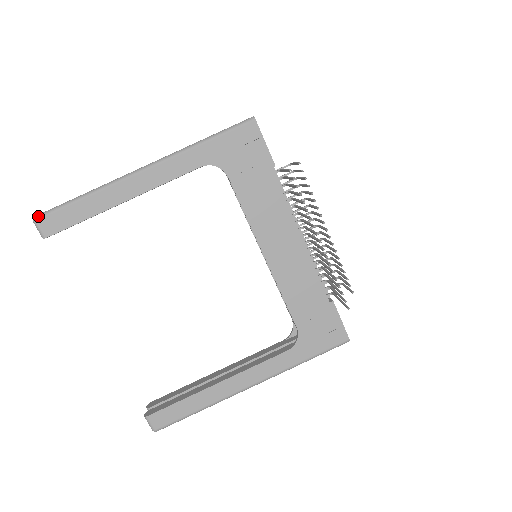
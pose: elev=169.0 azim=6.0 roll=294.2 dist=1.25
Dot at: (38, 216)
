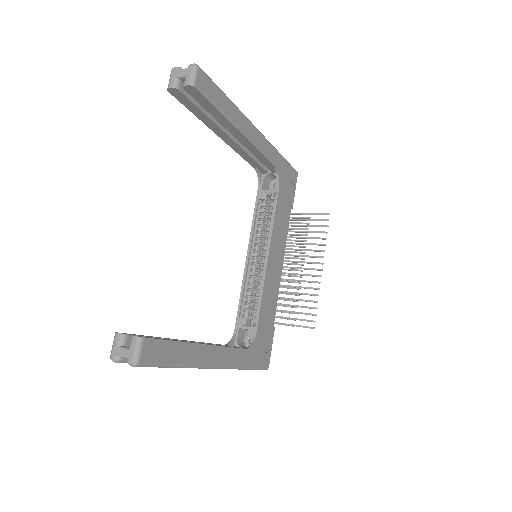
Dot at: occluded
